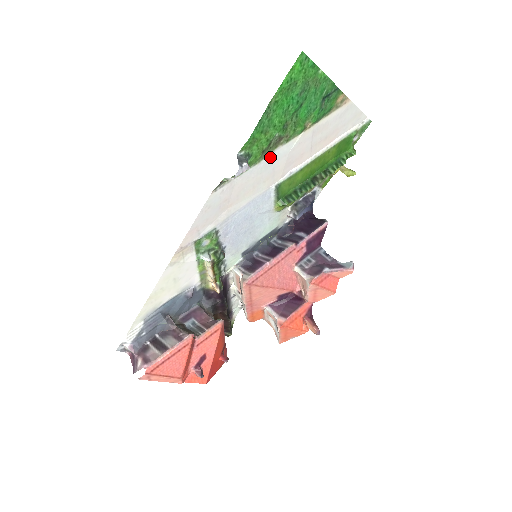
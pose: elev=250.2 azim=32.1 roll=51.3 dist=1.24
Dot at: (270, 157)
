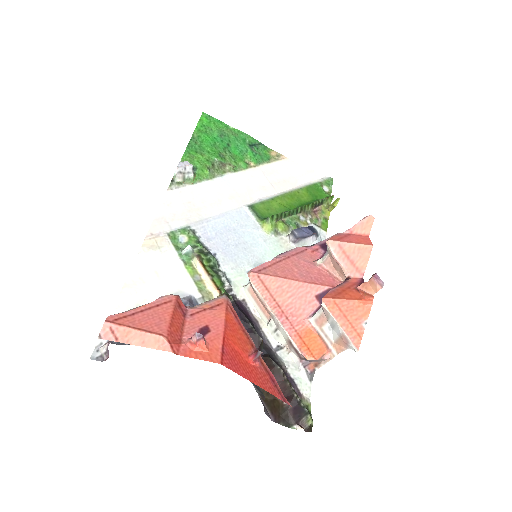
Dot at: (223, 179)
